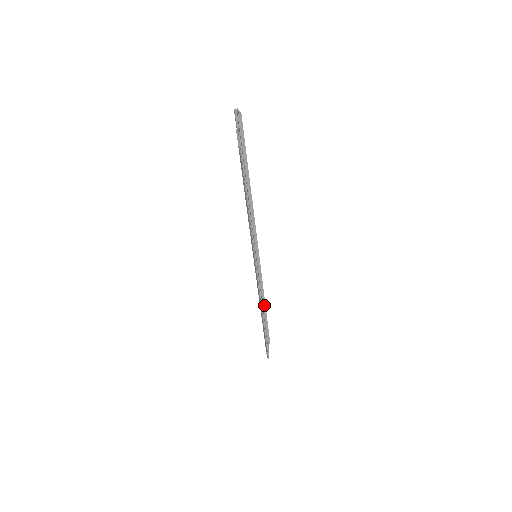
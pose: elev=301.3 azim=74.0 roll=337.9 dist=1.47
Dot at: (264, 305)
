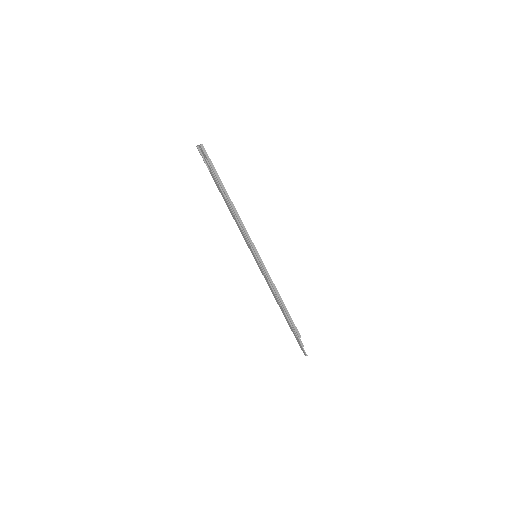
Dot at: (280, 298)
